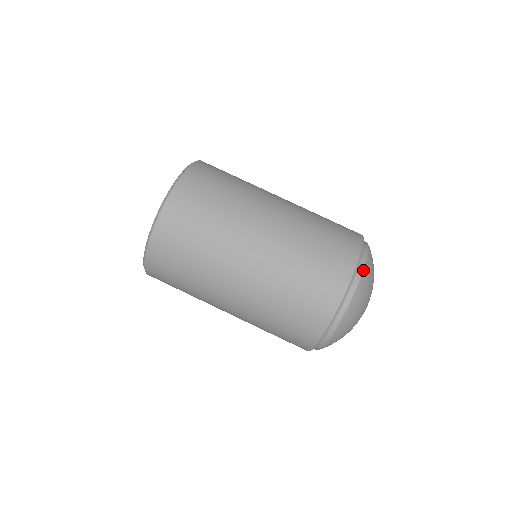
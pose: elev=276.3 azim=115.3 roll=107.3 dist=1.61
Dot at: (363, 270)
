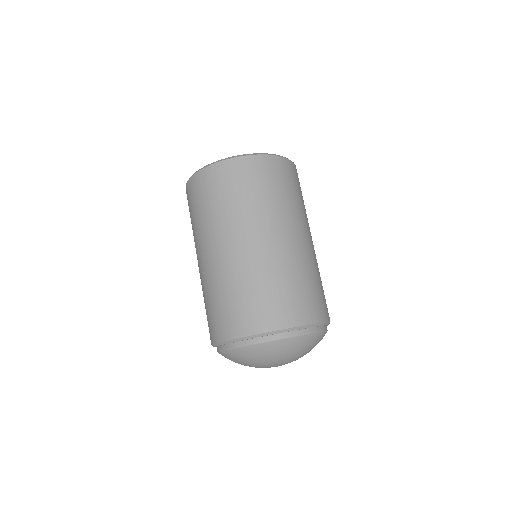
Dot at: (253, 344)
